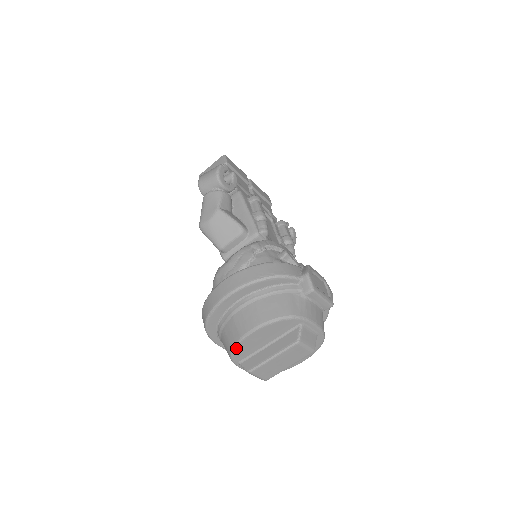
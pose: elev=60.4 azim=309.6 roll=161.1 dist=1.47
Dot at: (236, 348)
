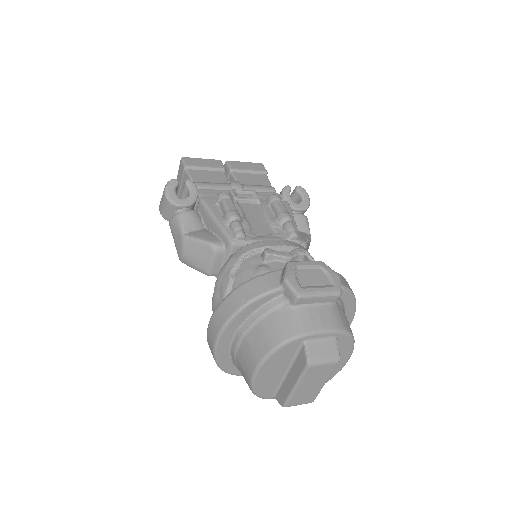
Dot at: (255, 391)
